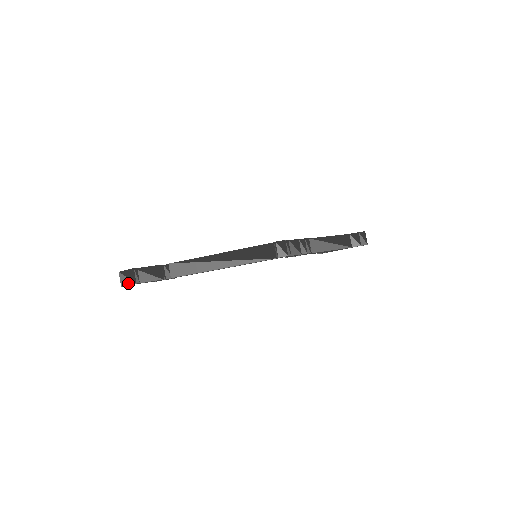
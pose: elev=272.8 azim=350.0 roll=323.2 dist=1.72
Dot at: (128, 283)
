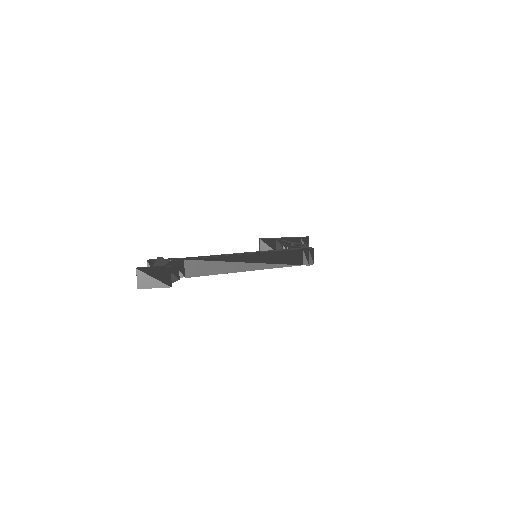
Dot at: (154, 285)
